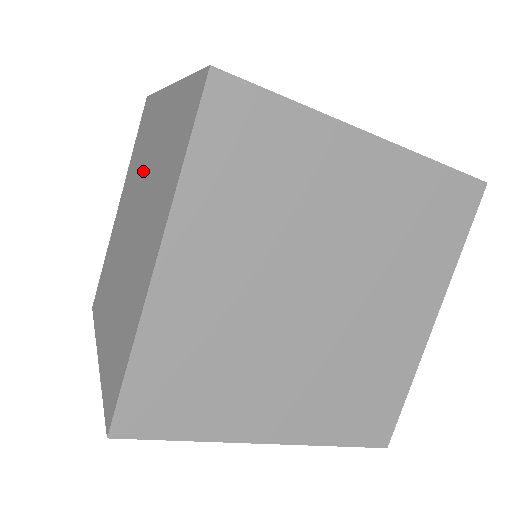
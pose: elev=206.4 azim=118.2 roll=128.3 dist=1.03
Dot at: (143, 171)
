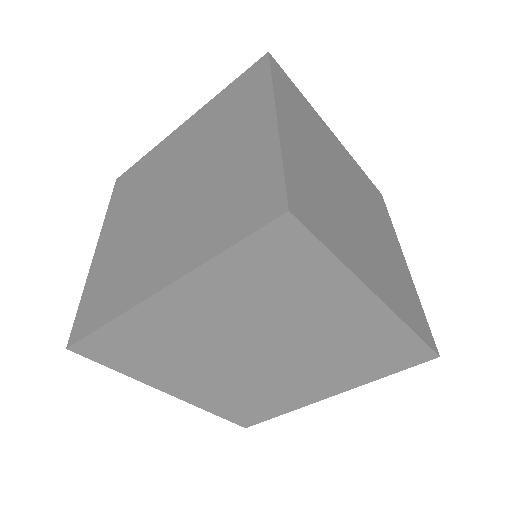
Dot at: (168, 168)
